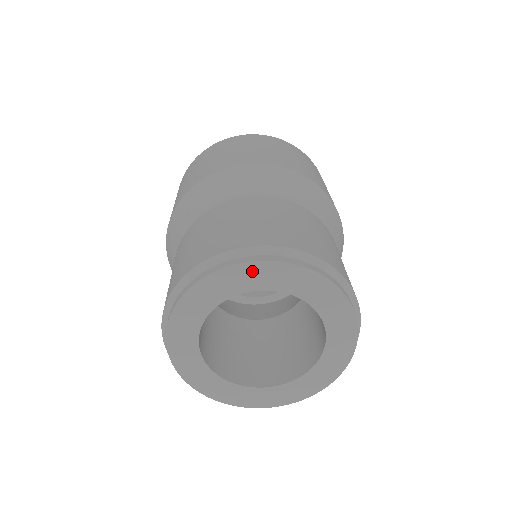
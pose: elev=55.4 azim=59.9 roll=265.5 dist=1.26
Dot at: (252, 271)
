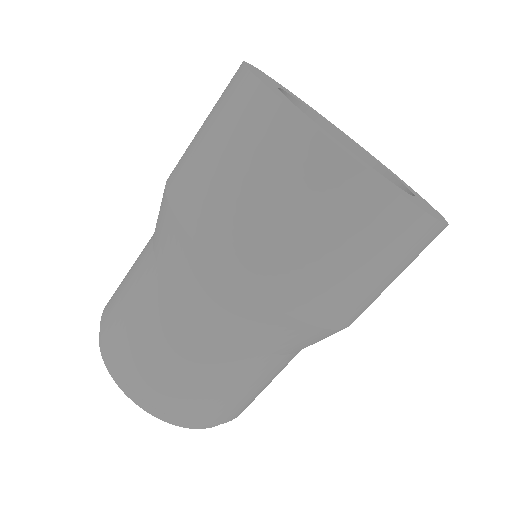
Dot at: occluded
